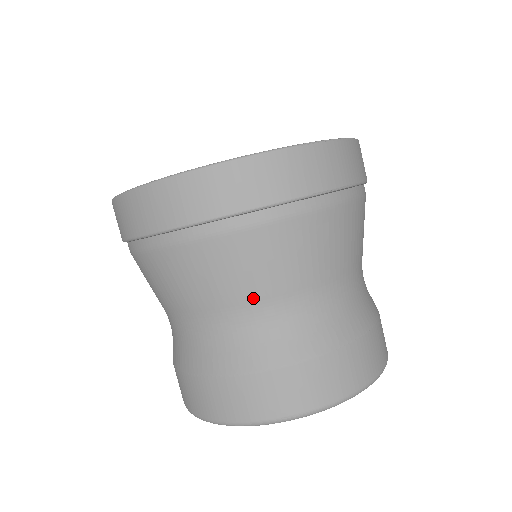
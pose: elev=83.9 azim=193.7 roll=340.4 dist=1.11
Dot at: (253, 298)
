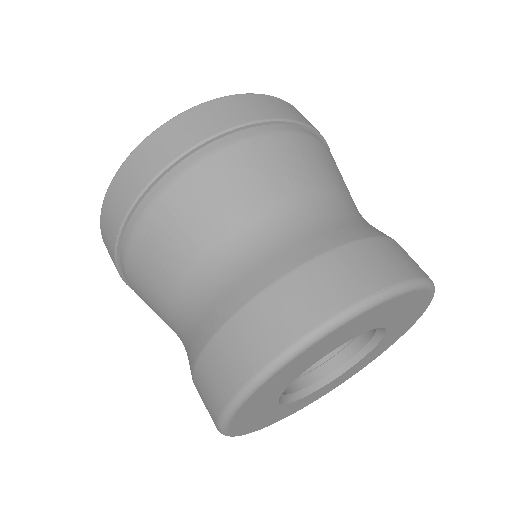
Dot at: (291, 195)
